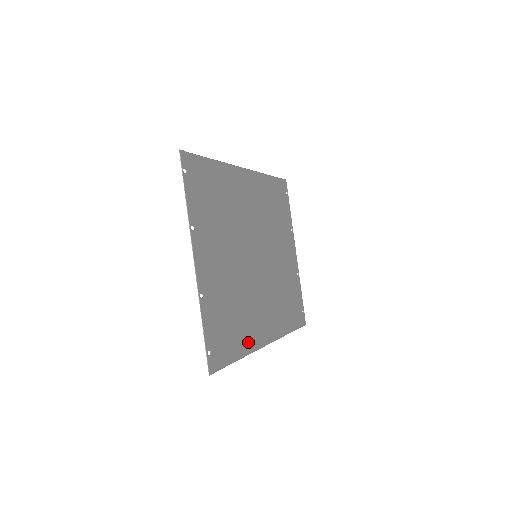
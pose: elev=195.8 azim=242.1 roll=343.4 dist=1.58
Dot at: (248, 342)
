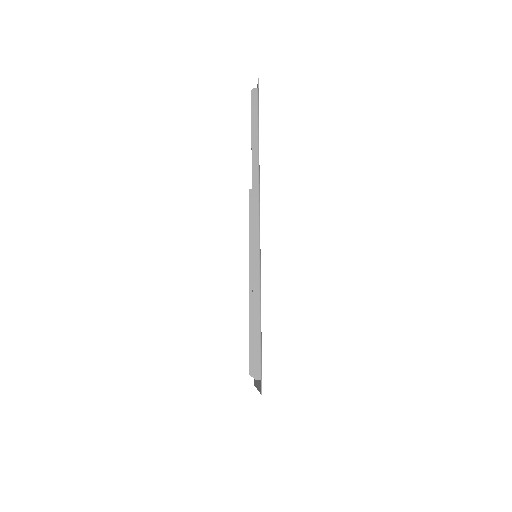
Dot at: occluded
